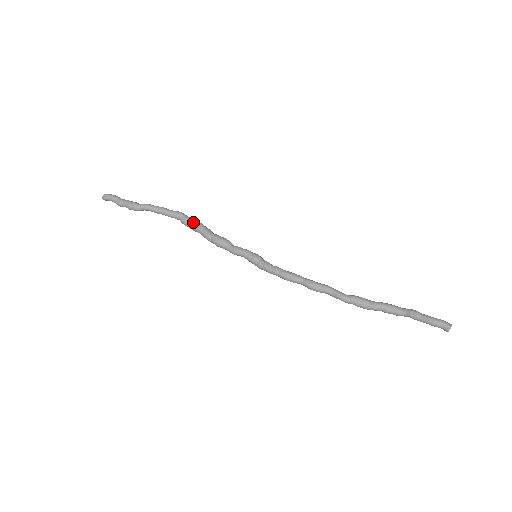
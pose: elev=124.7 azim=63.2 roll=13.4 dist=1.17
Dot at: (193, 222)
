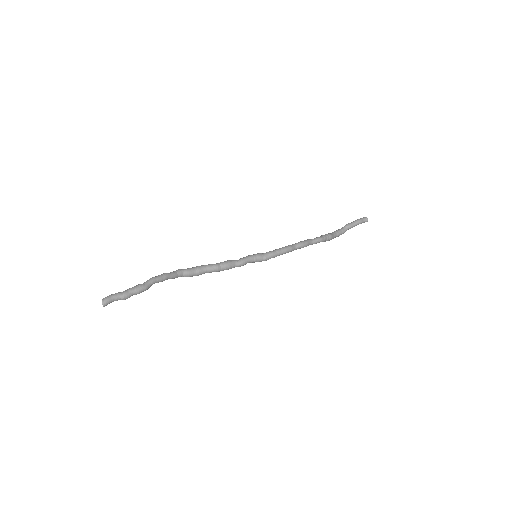
Dot at: (196, 267)
